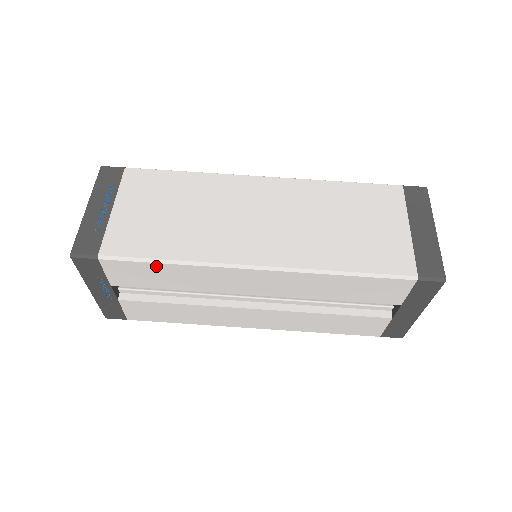
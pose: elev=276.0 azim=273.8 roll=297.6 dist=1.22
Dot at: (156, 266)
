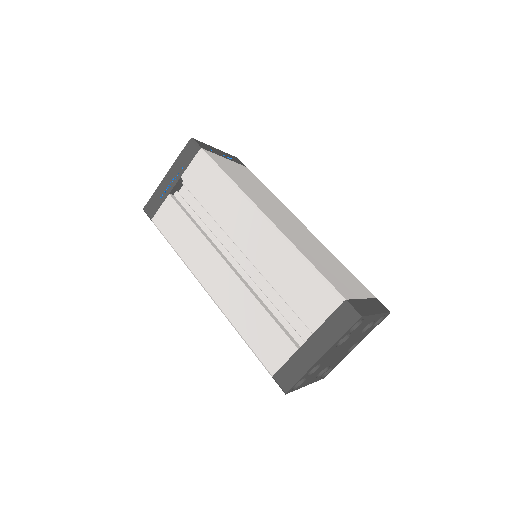
Dot at: (219, 175)
